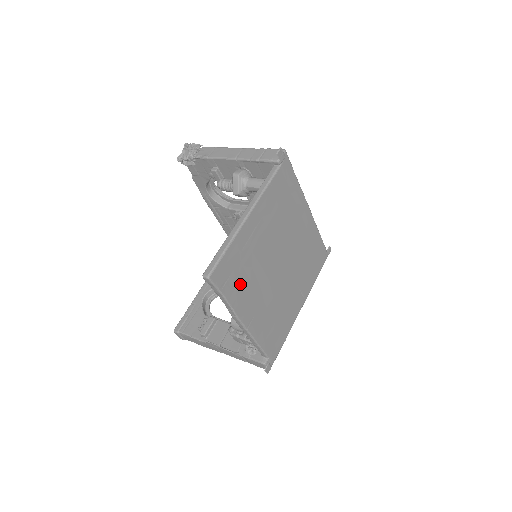
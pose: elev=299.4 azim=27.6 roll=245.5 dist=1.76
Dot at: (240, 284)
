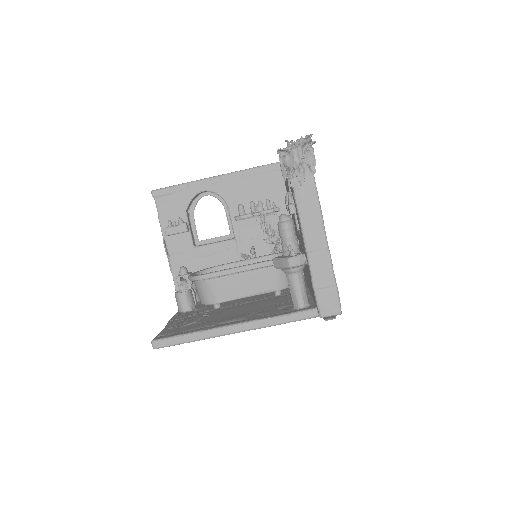
Dot at: occluded
